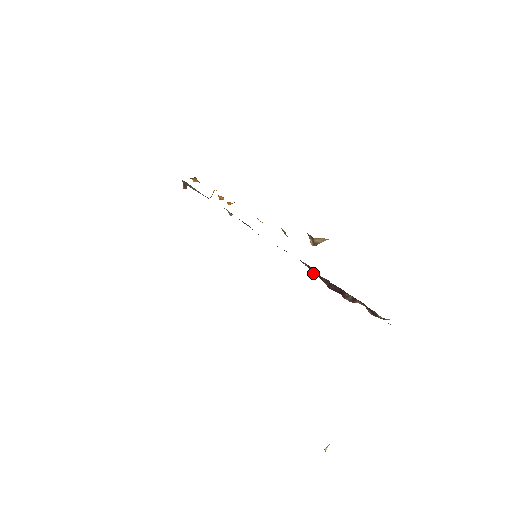
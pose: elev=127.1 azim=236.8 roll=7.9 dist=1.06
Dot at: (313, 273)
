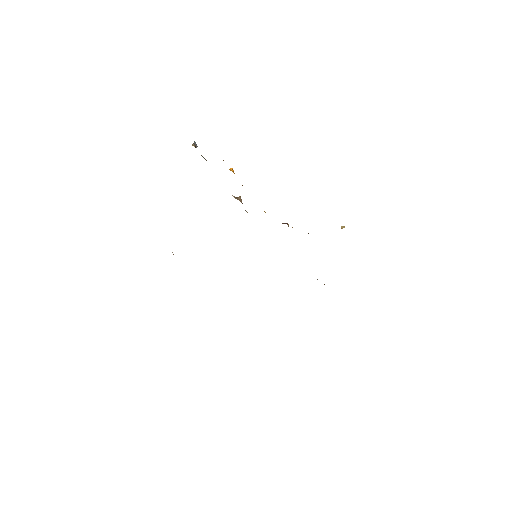
Dot at: occluded
